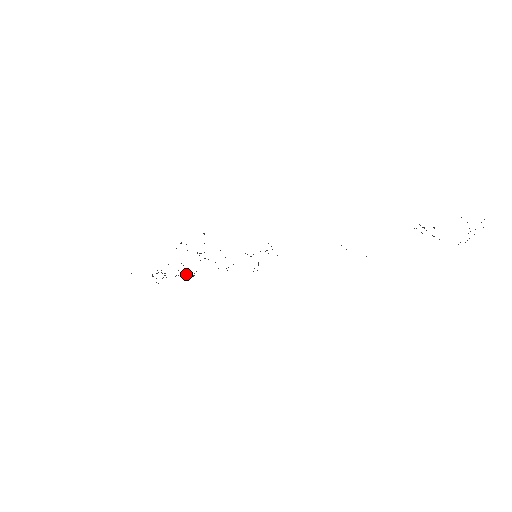
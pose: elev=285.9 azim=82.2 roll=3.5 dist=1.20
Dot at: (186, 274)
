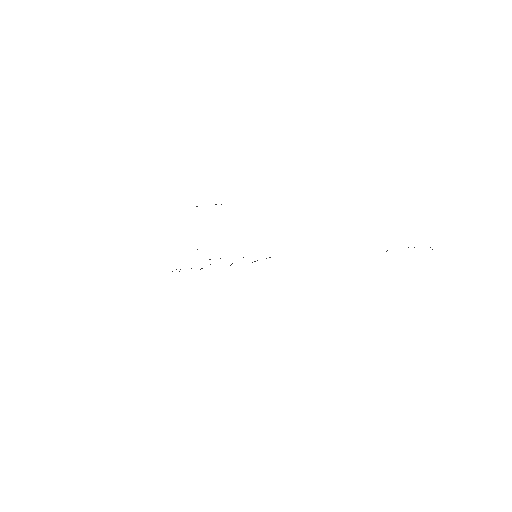
Dot at: occluded
